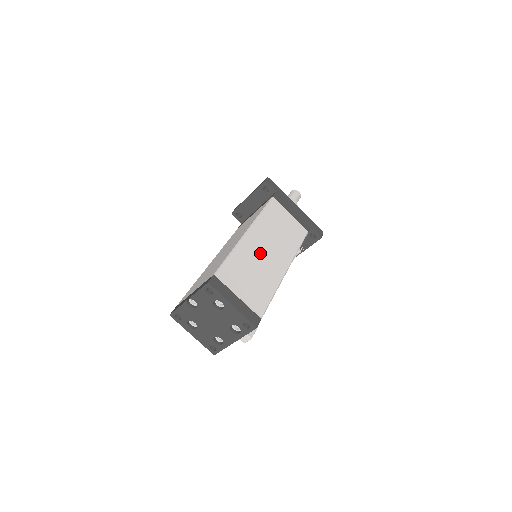
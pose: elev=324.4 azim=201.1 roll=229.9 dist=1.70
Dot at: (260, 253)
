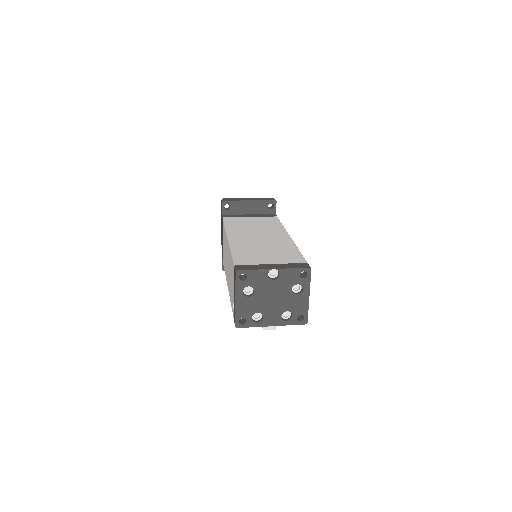
Dot at: occluded
